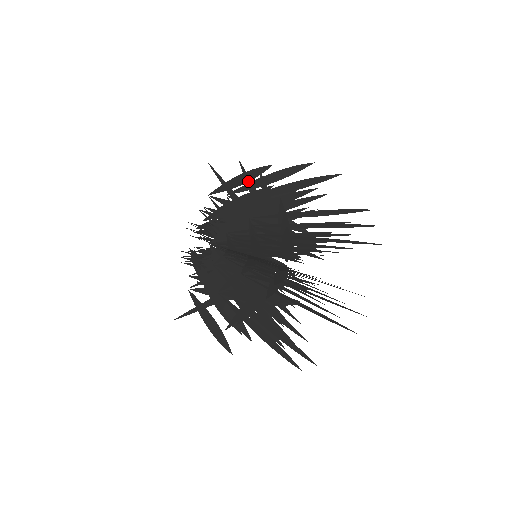
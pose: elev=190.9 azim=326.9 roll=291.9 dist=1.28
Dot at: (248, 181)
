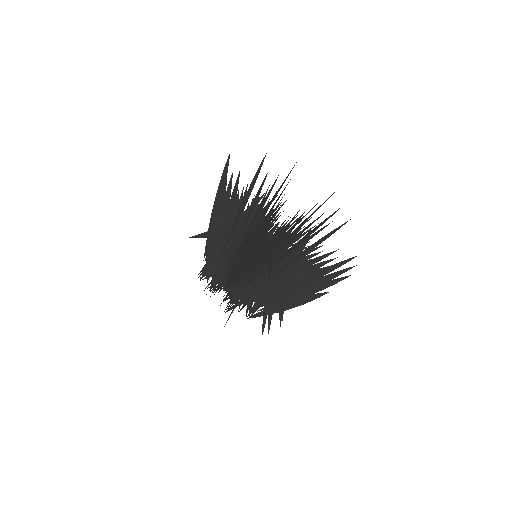
Dot at: (226, 237)
